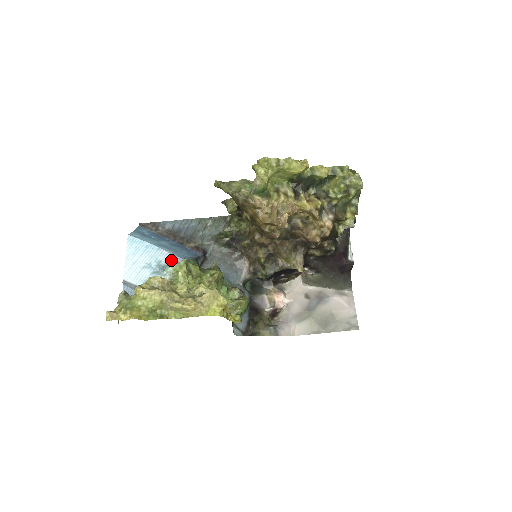
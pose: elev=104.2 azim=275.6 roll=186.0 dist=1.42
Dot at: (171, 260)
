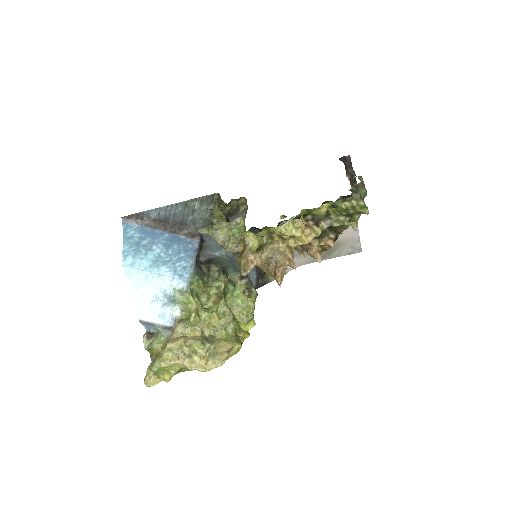
Dot at: (175, 287)
